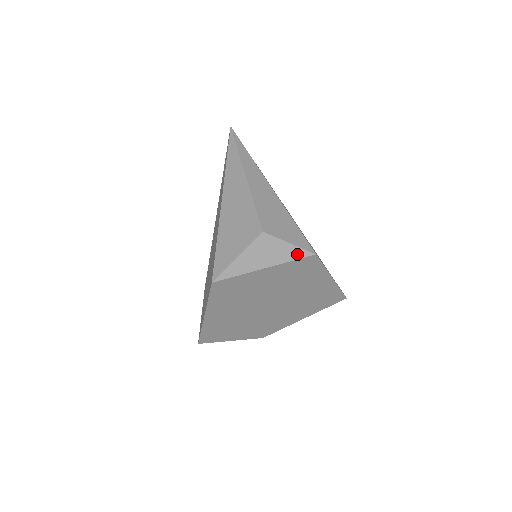
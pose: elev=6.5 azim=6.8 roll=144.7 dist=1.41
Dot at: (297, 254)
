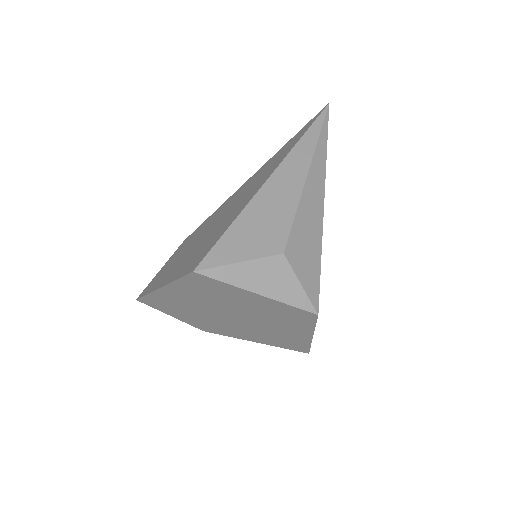
Dot at: (300, 302)
